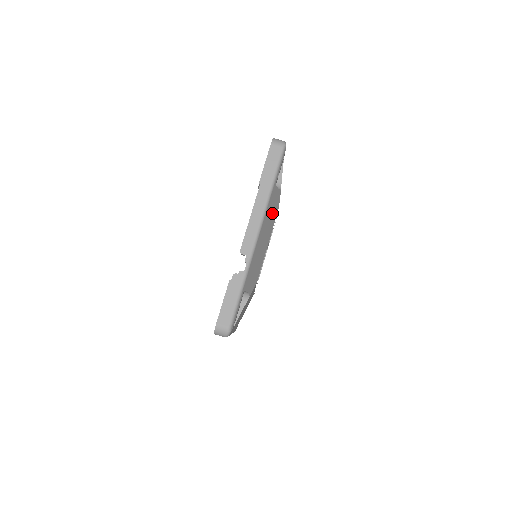
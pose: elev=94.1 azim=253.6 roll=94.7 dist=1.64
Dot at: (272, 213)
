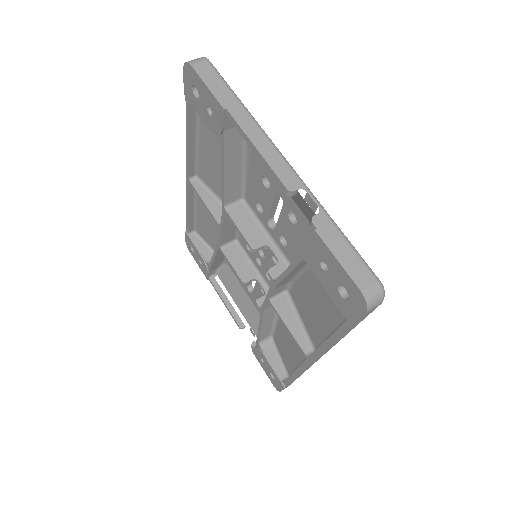
Dot at: occluded
